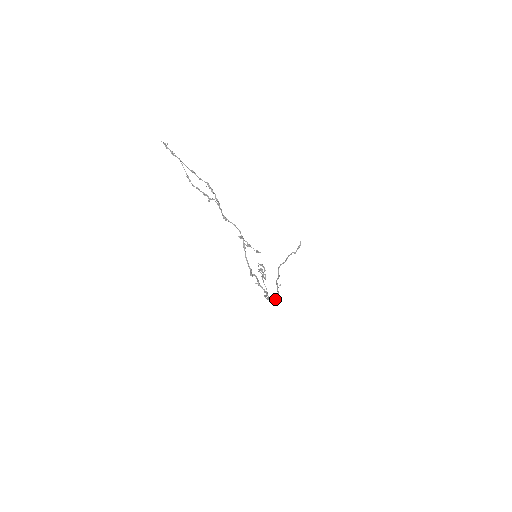
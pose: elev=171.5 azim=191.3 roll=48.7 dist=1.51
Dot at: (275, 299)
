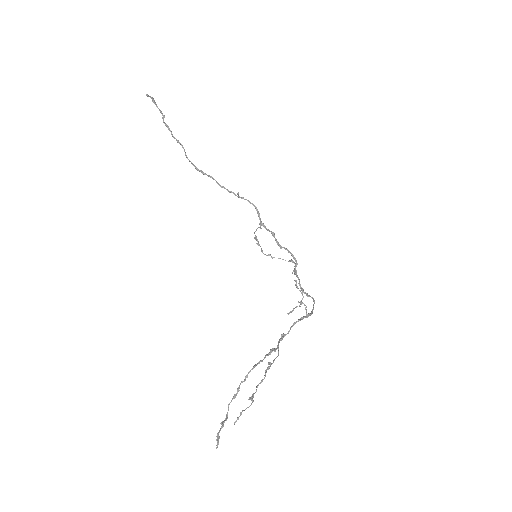
Dot at: (258, 214)
